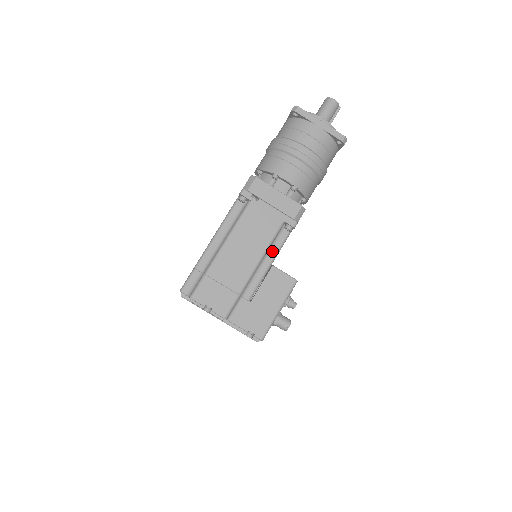
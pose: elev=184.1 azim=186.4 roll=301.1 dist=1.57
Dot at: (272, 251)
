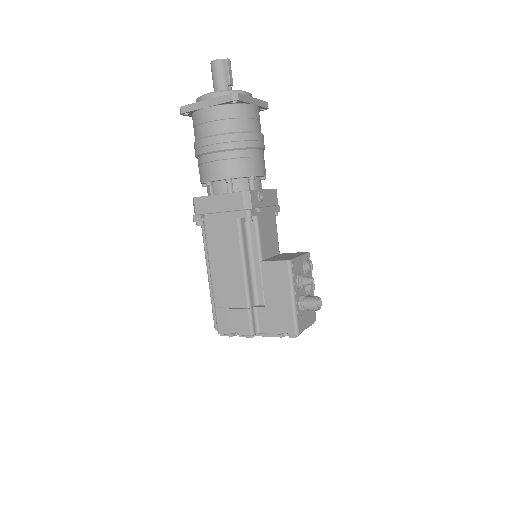
Dot at: (253, 248)
